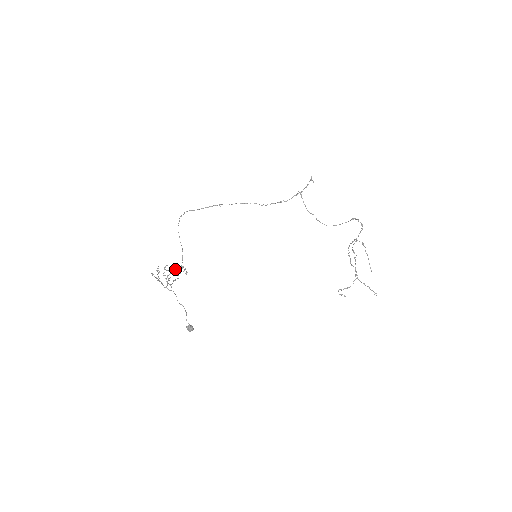
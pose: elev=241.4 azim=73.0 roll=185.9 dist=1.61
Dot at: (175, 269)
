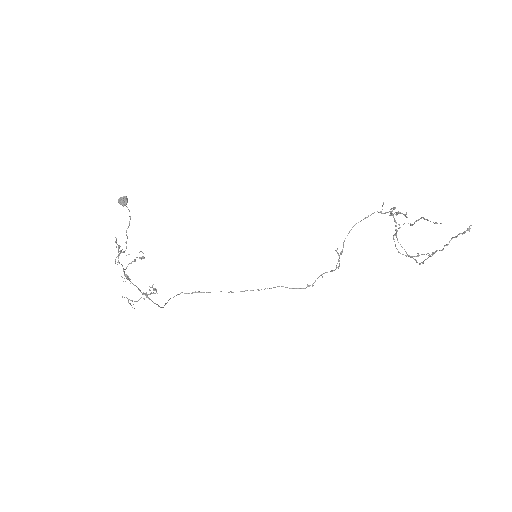
Dot at: occluded
